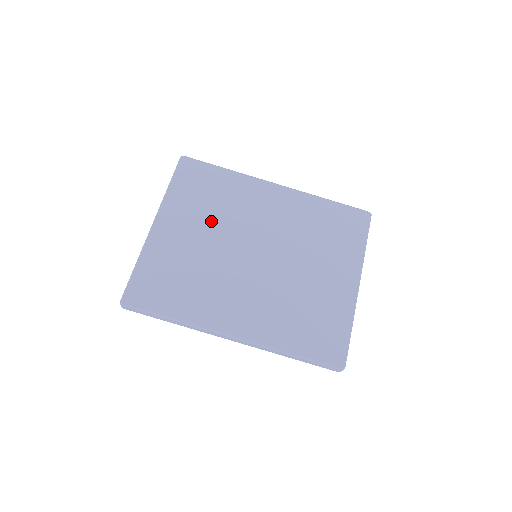
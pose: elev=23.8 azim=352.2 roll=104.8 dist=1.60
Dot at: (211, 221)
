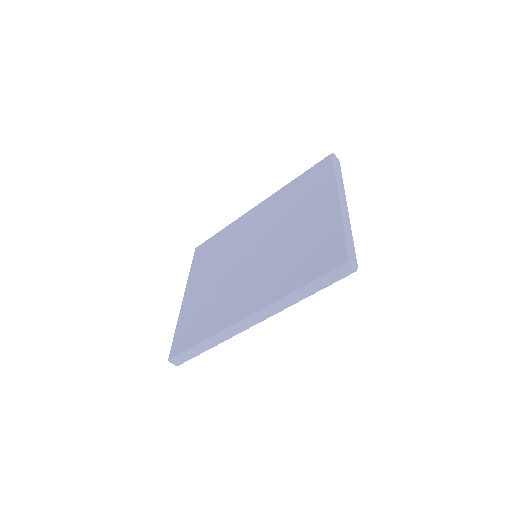
Dot at: (218, 264)
